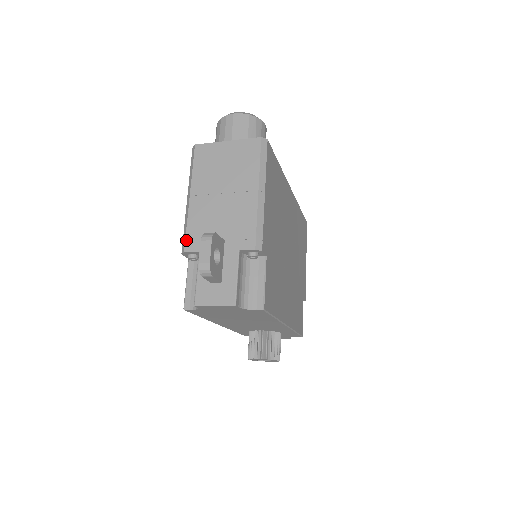
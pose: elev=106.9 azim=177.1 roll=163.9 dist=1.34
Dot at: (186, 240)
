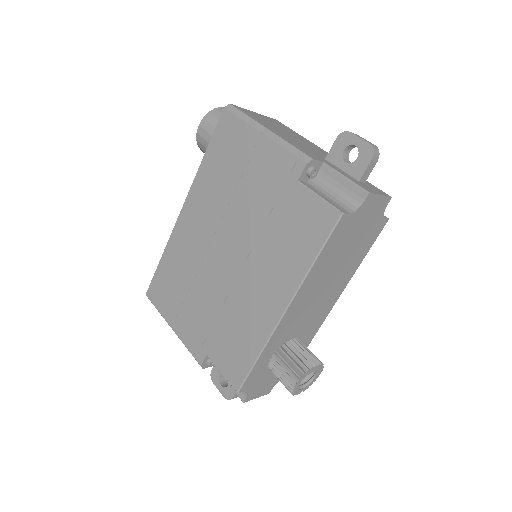
Dot at: (304, 152)
